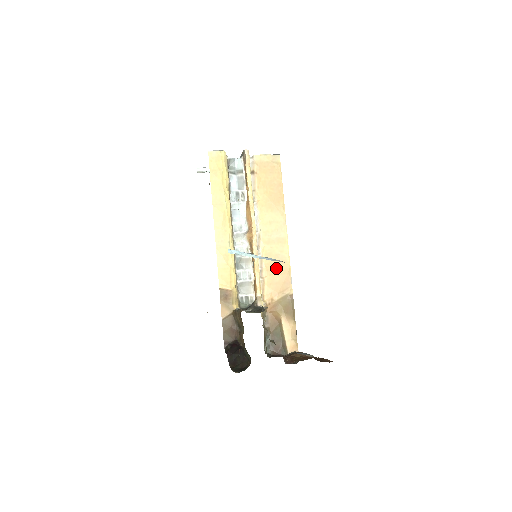
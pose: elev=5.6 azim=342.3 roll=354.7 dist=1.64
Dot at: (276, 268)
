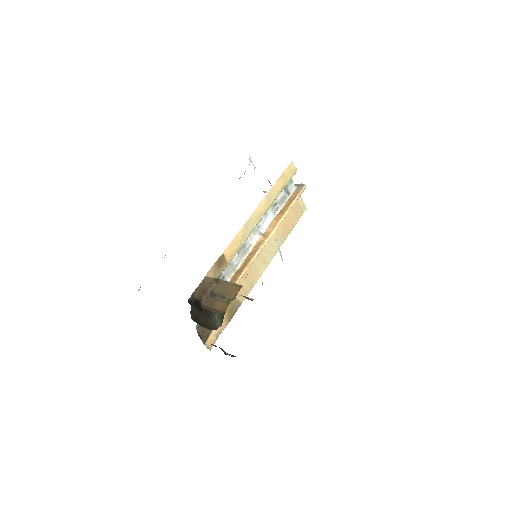
Dot at: (249, 276)
